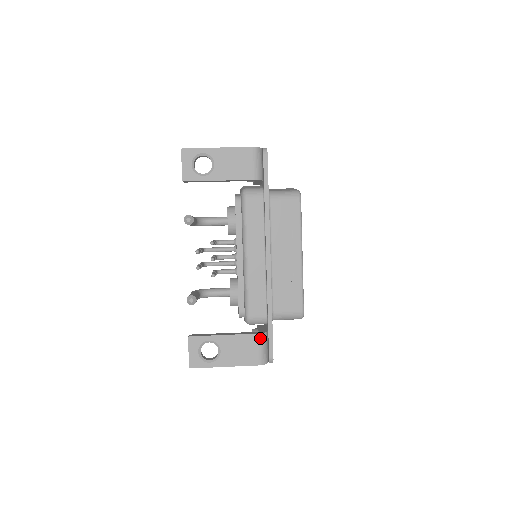
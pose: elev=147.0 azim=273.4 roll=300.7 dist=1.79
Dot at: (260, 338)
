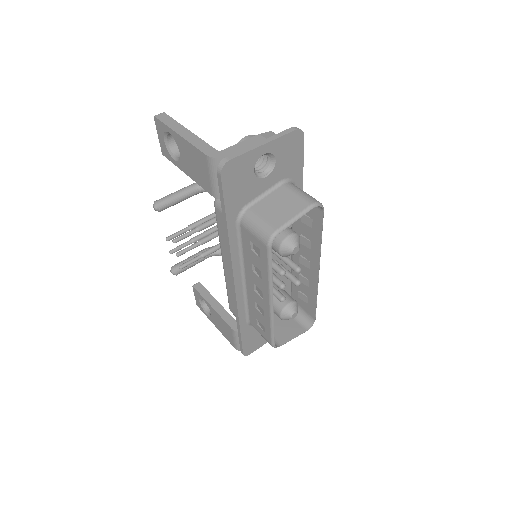
Dot at: (234, 333)
